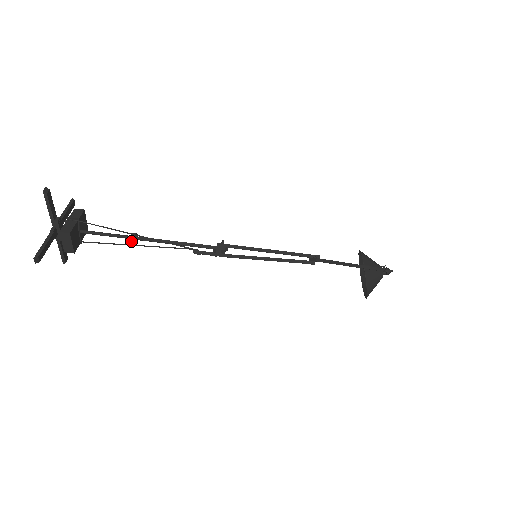
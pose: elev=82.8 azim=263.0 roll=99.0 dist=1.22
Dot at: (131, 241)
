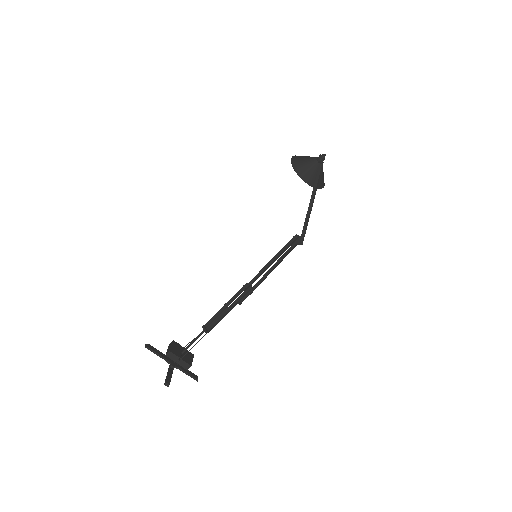
Dot at: occluded
